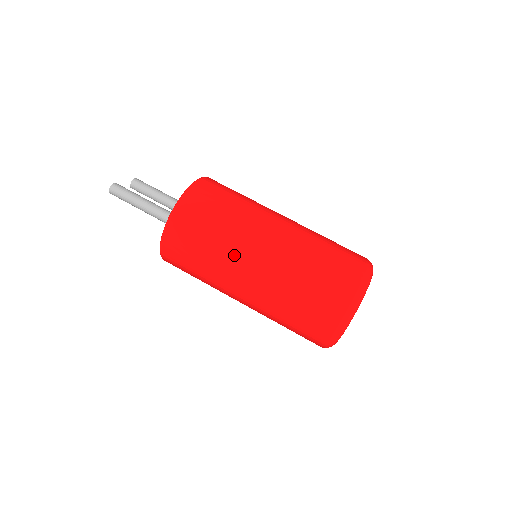
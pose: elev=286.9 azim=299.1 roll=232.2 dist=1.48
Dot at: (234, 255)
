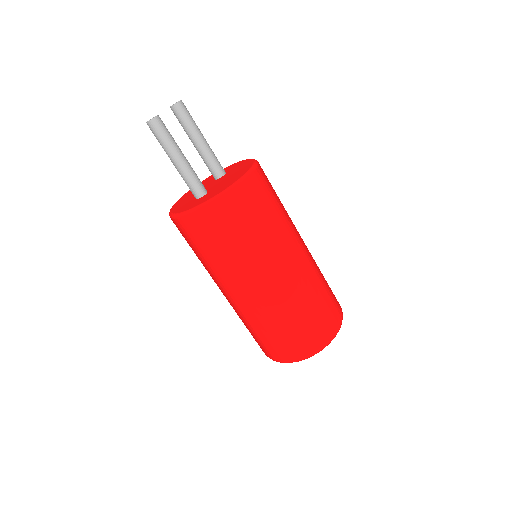
Dot at: (239, 274)
